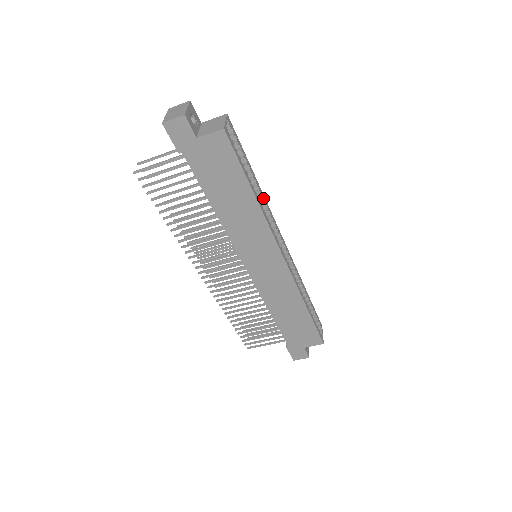
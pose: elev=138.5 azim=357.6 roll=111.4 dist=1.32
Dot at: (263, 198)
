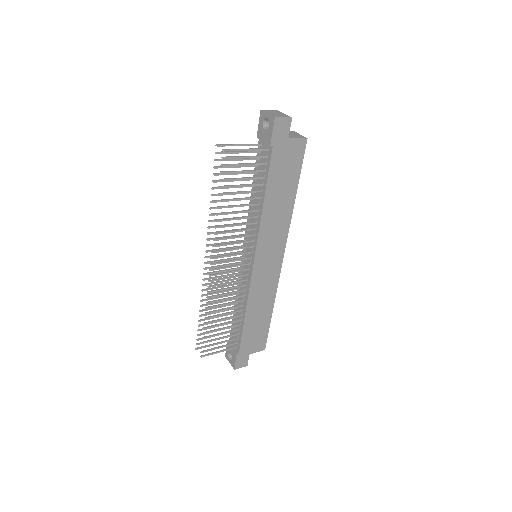
Dot at: occluded
